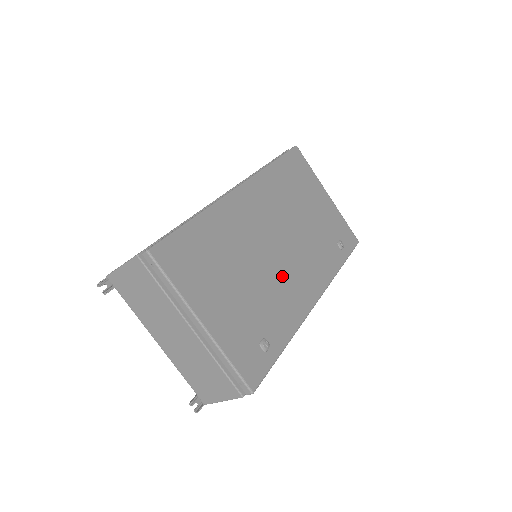
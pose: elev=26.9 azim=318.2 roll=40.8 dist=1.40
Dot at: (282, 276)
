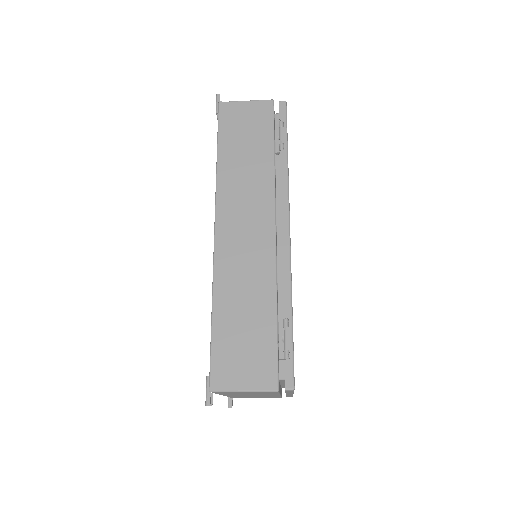
Dot at: occluded
